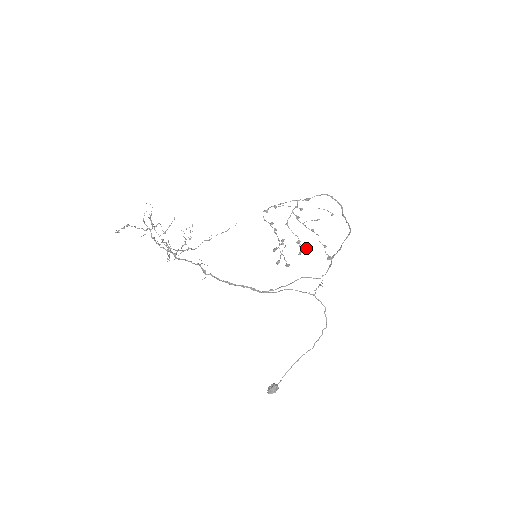
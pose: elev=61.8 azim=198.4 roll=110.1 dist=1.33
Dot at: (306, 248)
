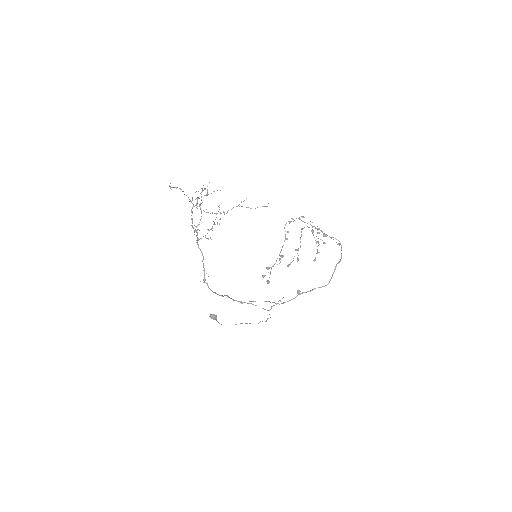
Dot at: (298, 259)
